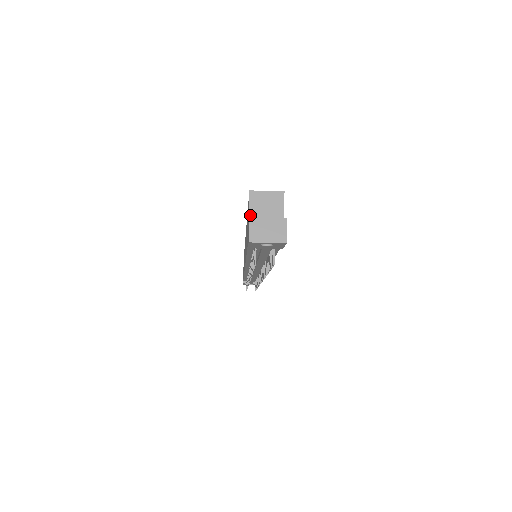
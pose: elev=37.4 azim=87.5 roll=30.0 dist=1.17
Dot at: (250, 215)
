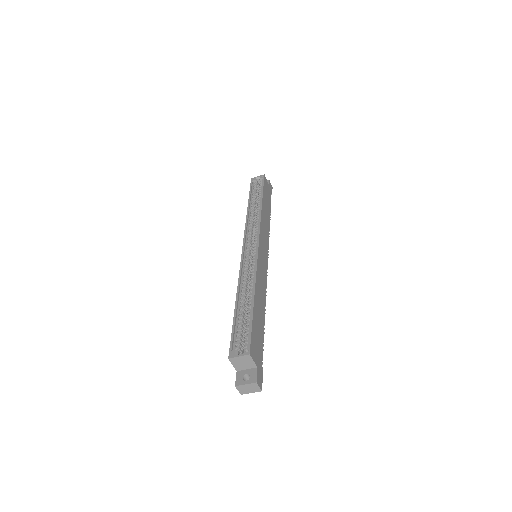
Dot at: (235, 368)
